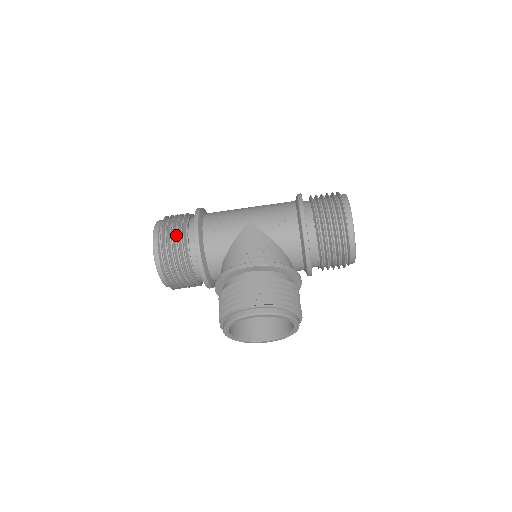
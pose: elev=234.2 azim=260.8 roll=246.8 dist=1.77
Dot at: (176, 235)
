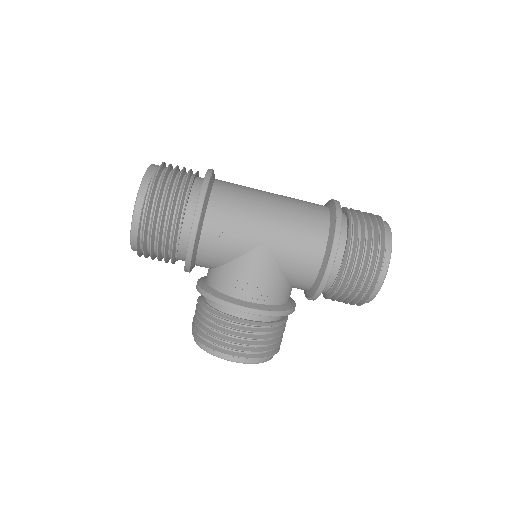
Dot at: (165, 224)
